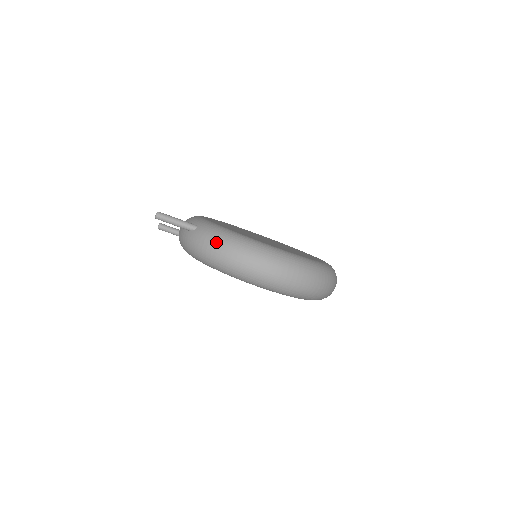
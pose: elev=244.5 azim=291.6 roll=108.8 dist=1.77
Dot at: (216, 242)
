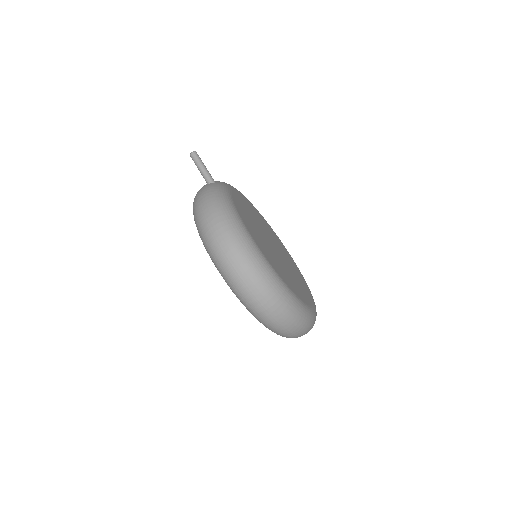
Dot at: (208, 196)
